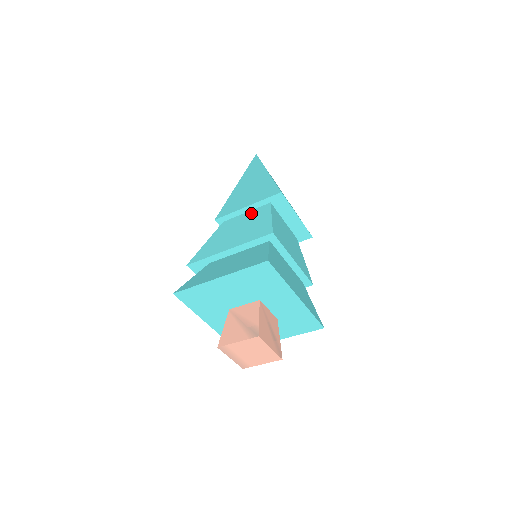
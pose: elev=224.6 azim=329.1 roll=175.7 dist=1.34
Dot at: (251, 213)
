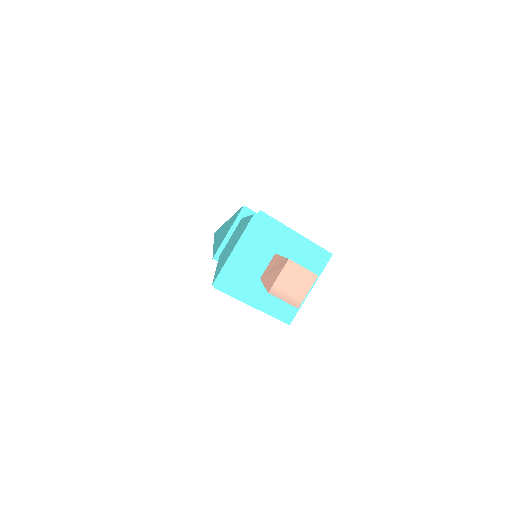
Dot at: (234, 233)
